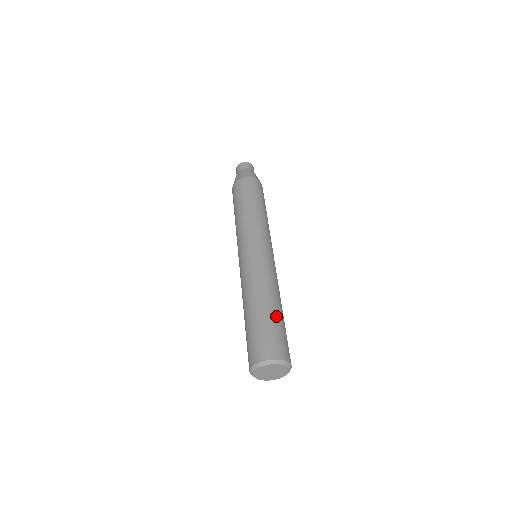
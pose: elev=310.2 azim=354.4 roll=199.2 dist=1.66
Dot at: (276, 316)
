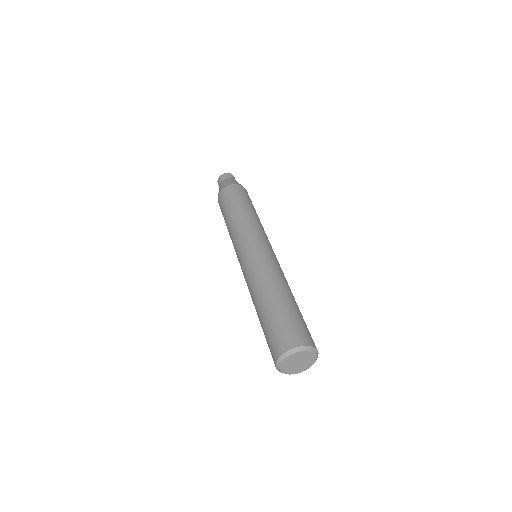
Dot at: (299, 310)
